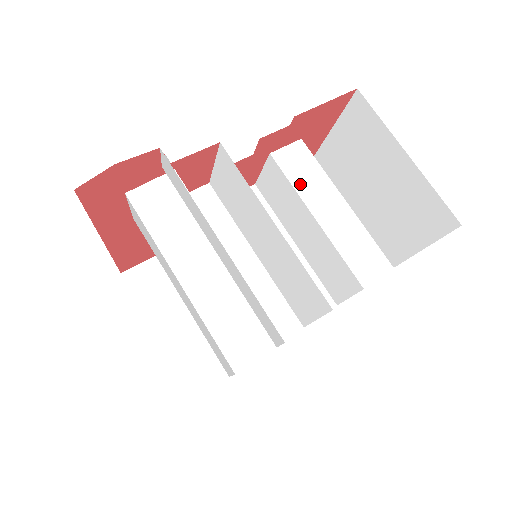
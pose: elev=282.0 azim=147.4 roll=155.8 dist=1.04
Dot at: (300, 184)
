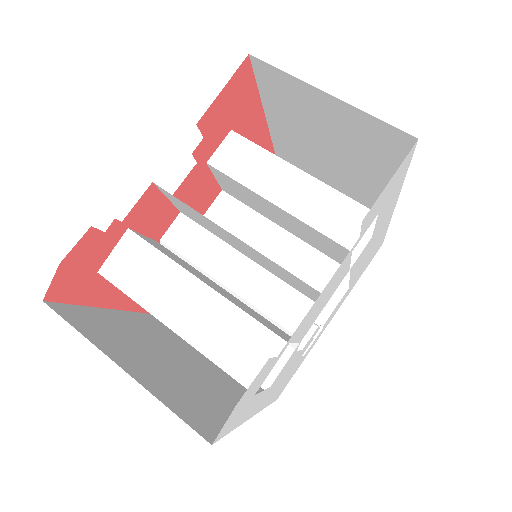
Dot at: (247, 177)
